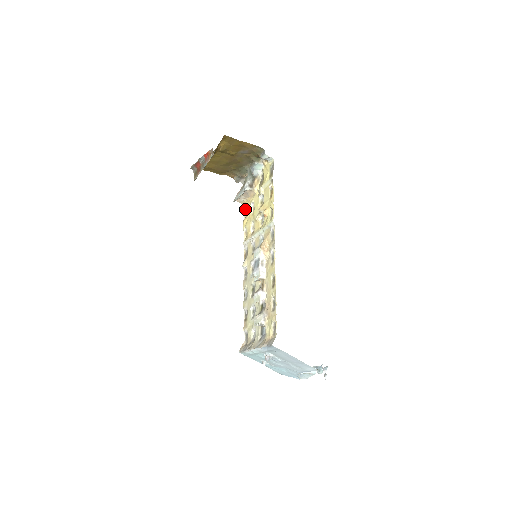
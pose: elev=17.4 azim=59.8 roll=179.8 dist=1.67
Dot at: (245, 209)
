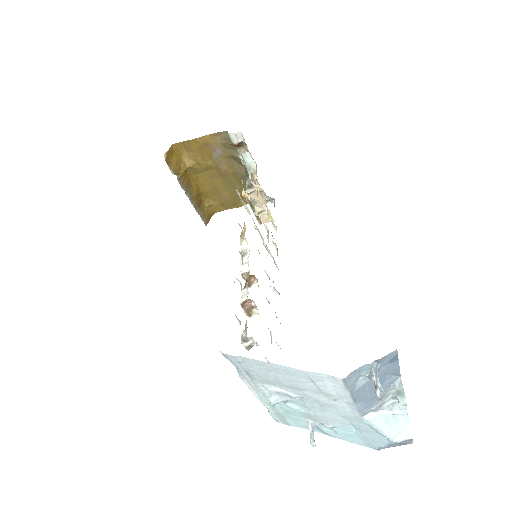
Dot at: (273, 224)
